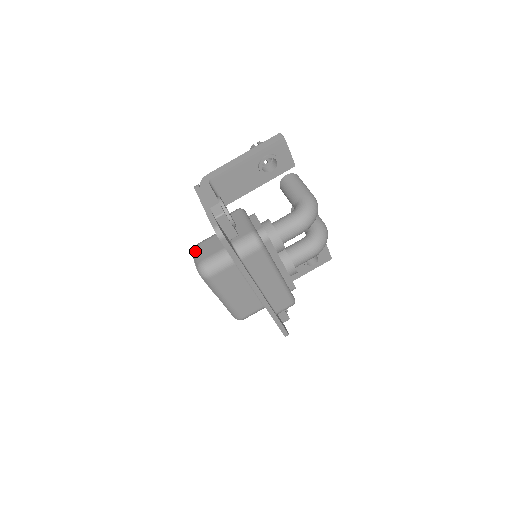
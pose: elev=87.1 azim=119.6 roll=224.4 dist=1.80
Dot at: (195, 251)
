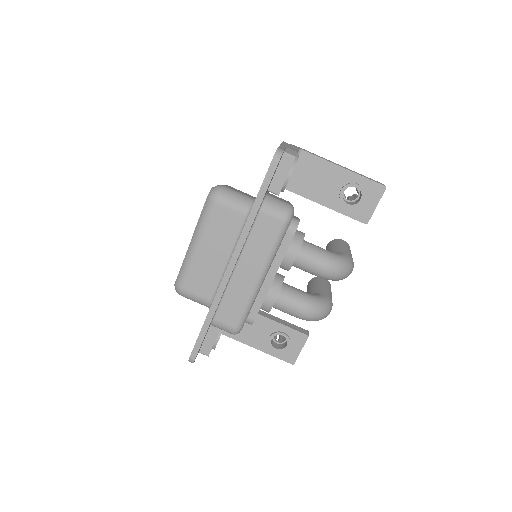
Dot at: occluded
